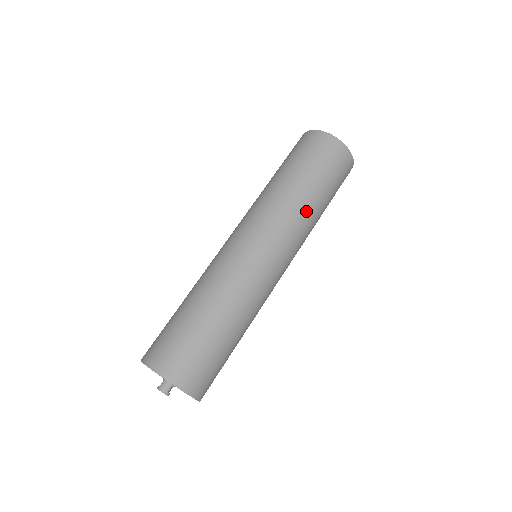
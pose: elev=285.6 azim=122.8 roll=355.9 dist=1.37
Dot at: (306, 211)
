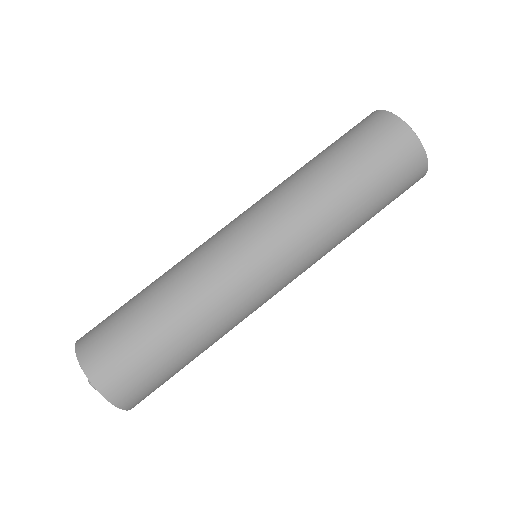
Dot at: (341, 236)
